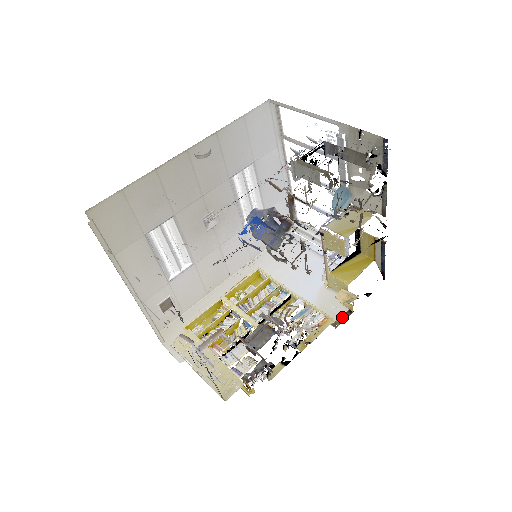
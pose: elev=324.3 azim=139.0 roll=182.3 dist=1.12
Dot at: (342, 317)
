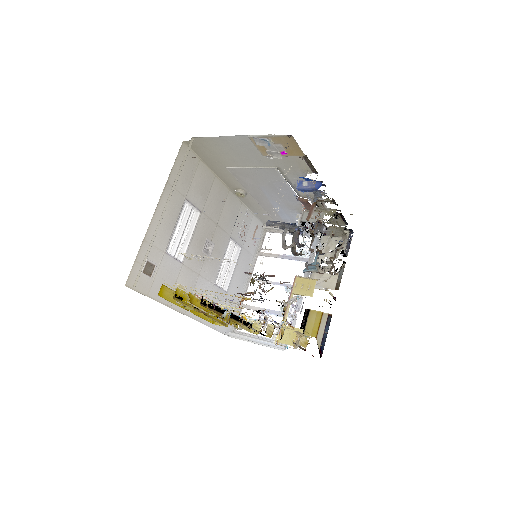
Dot at: (299, 346)
